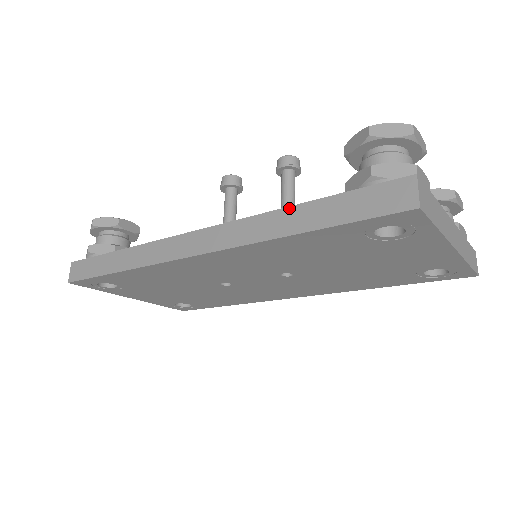
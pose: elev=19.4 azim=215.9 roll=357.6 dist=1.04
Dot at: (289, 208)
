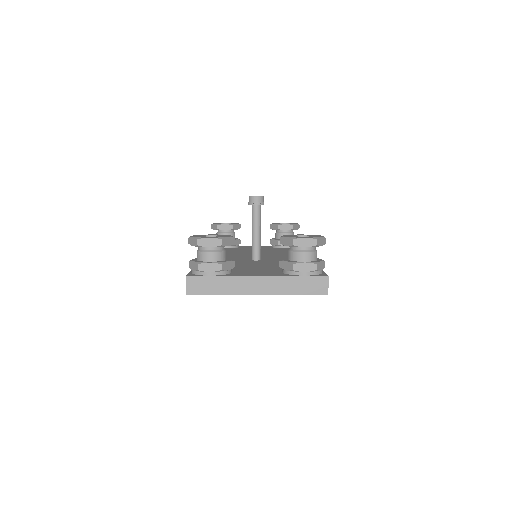
Dot at: occluded
